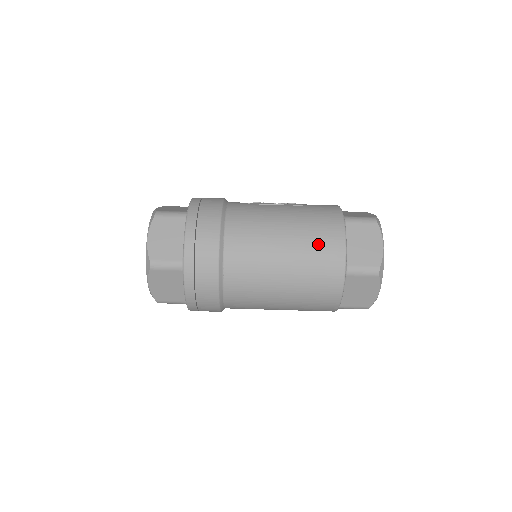
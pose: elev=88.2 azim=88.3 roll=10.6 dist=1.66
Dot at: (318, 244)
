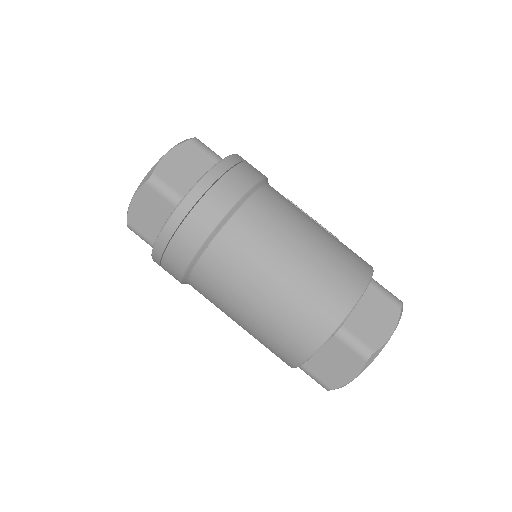
Dot at: (329, 281)
